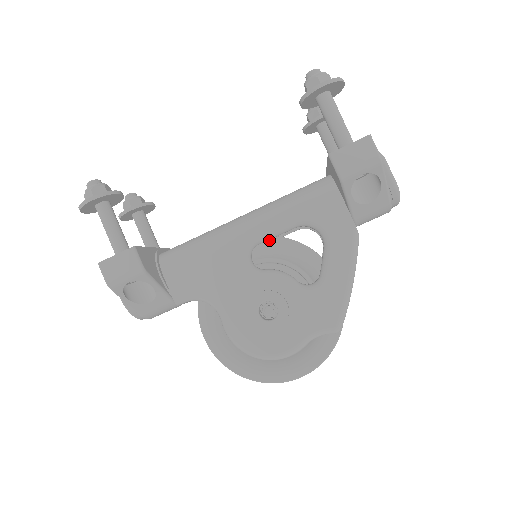
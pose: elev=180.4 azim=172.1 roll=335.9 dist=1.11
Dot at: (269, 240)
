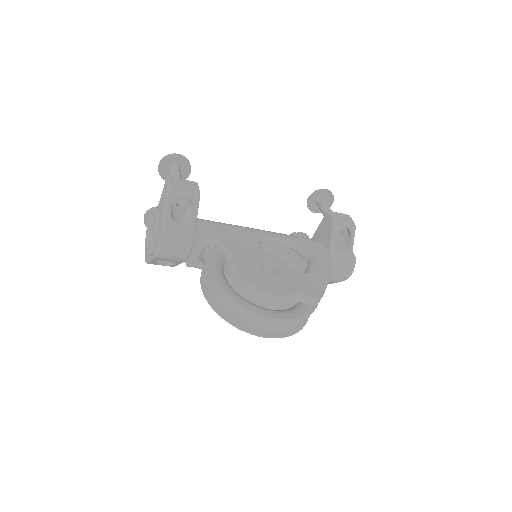
Dot at: (273, 245)
